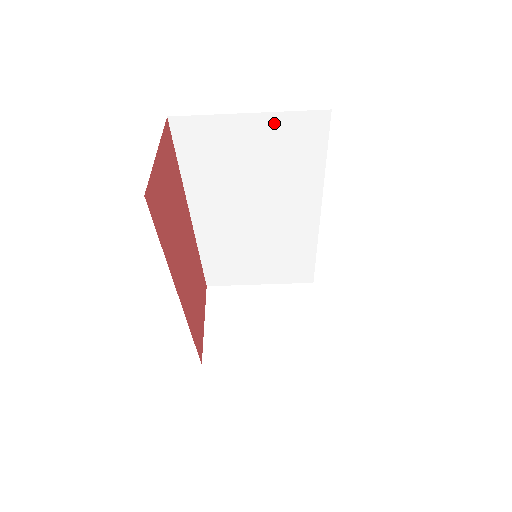
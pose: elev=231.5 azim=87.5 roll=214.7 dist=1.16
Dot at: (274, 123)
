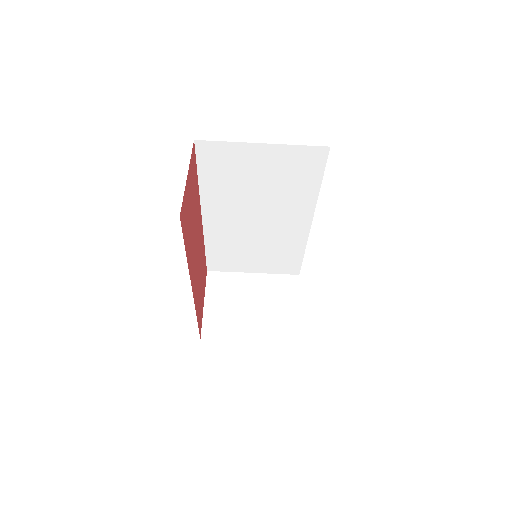
Dot at: (282, 152)
